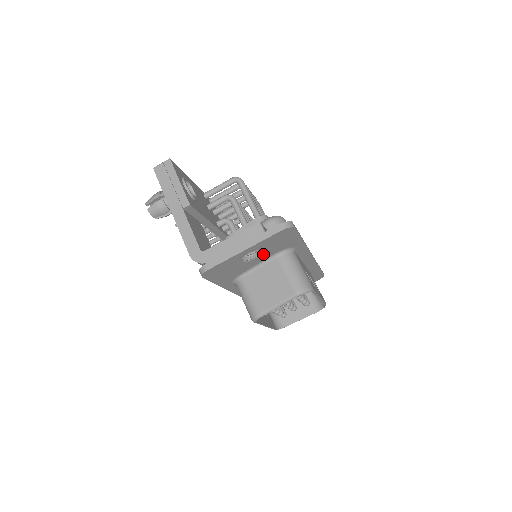
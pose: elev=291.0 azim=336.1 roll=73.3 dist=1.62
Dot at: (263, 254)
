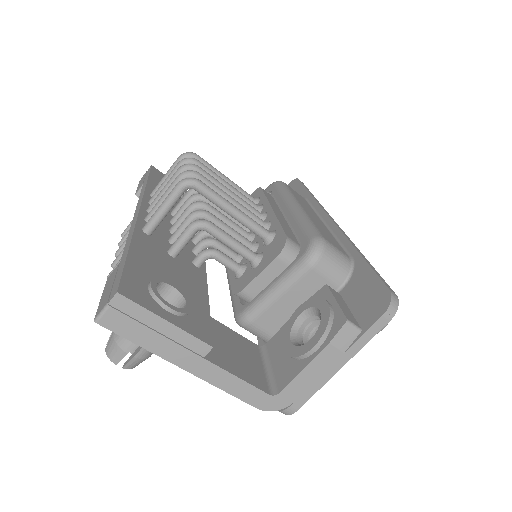
Dot at: occluded
